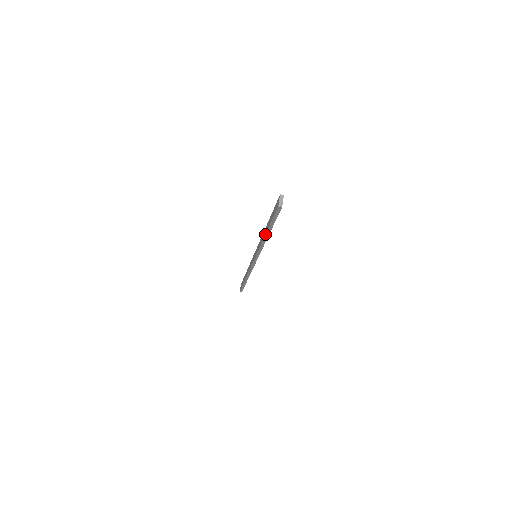
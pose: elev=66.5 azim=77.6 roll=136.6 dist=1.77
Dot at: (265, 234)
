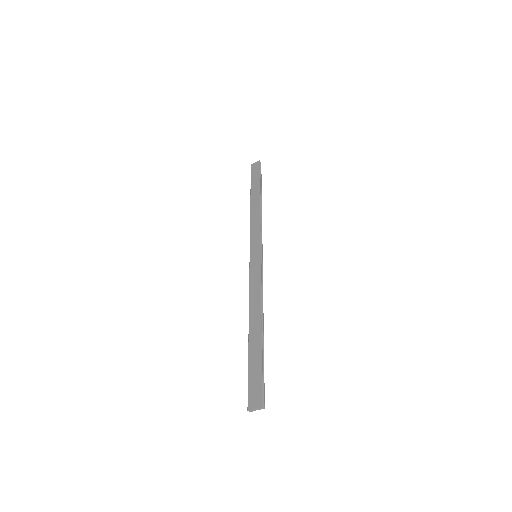
Dot at: (249, 331)
